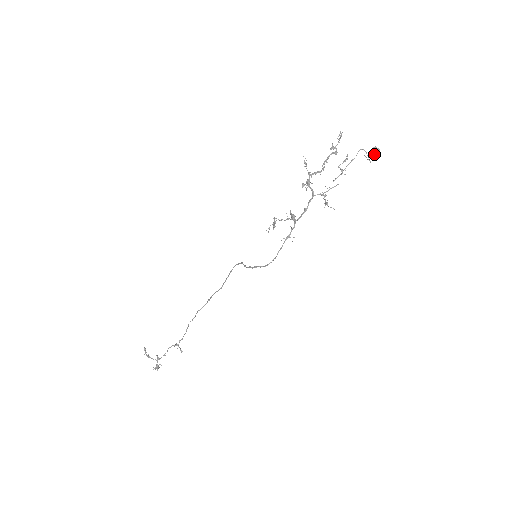
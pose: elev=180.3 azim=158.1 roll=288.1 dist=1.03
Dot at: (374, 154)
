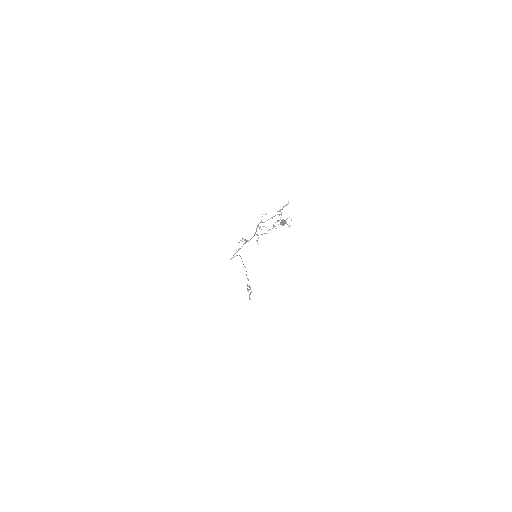
Dot at: (281, 223)
